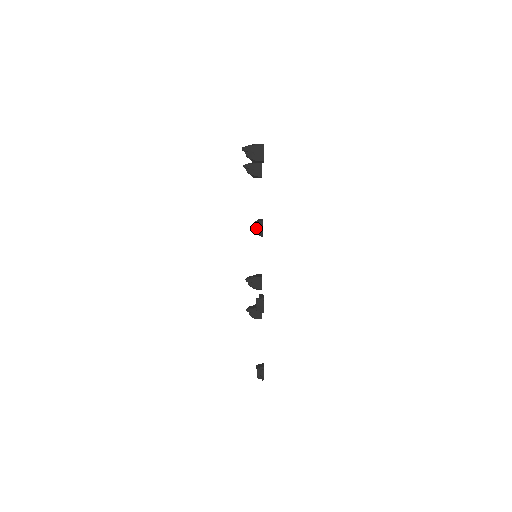
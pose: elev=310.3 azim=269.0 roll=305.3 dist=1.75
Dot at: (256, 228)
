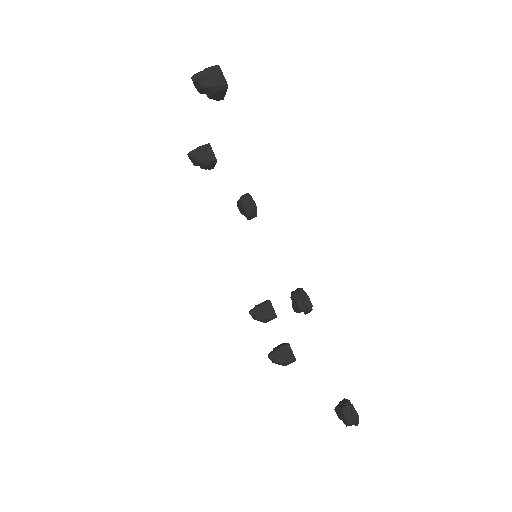
Dot at: (244, 205)
